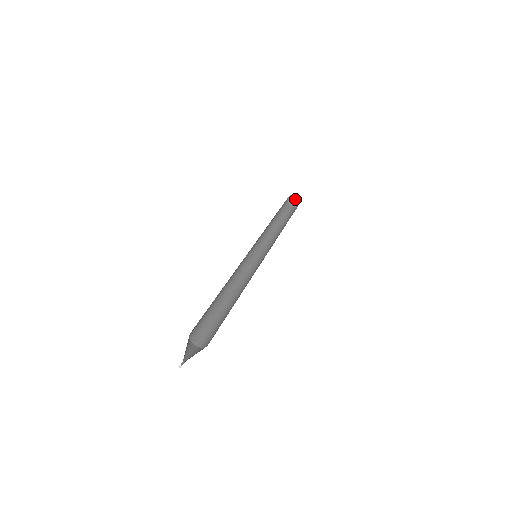
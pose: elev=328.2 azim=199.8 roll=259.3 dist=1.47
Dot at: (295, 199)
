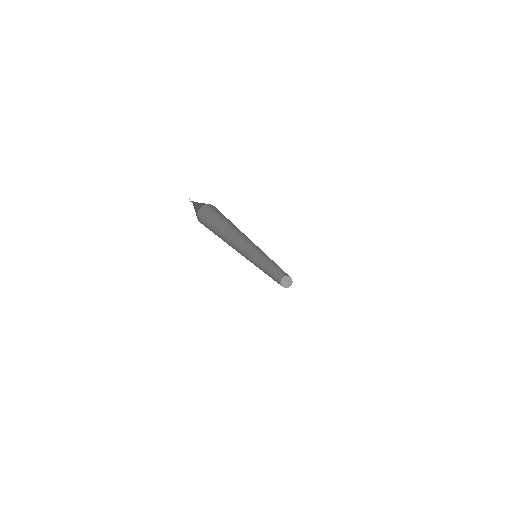
Dot at: (288, 281)
